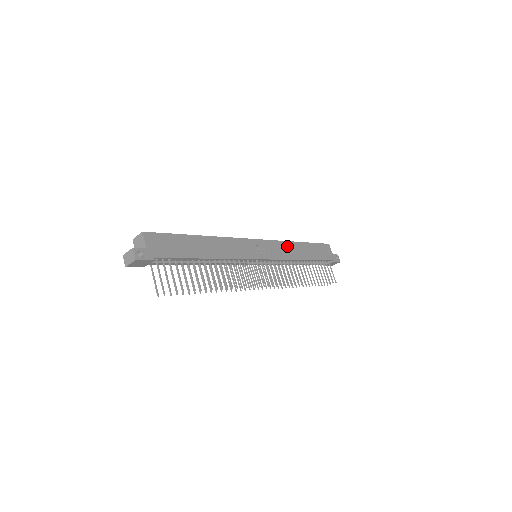
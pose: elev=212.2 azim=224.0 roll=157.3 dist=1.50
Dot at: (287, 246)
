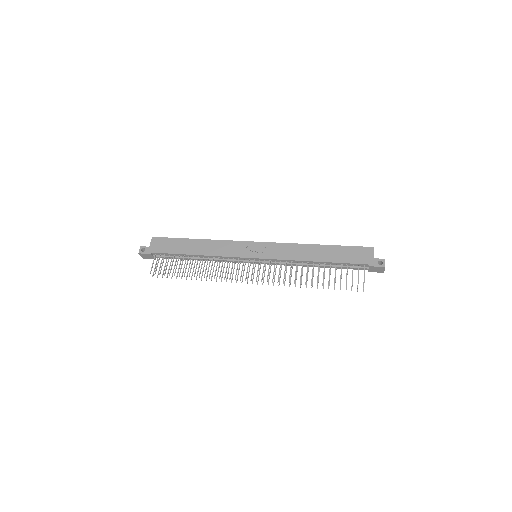
Dot at: (296, 248)
